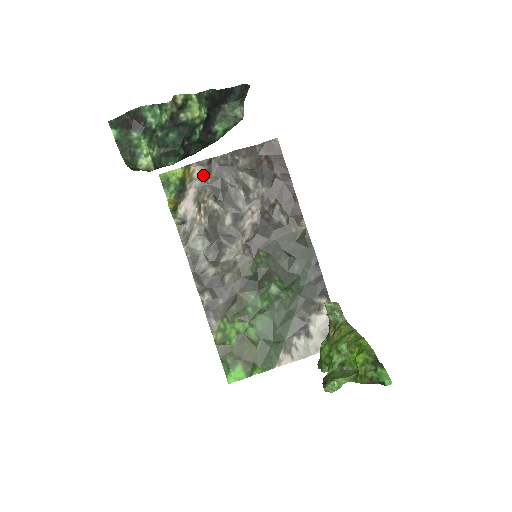
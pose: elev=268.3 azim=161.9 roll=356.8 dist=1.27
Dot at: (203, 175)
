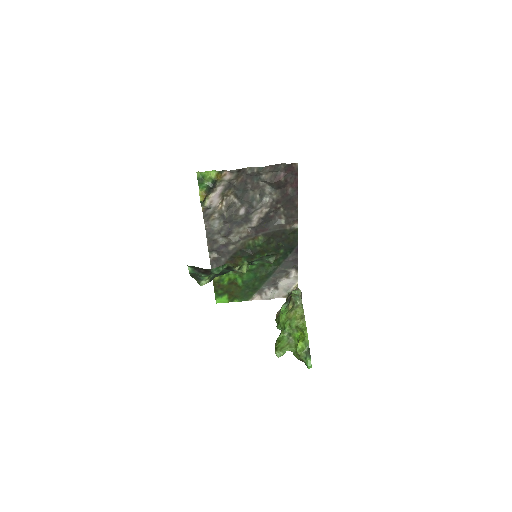
Dot at: (231, 179)
